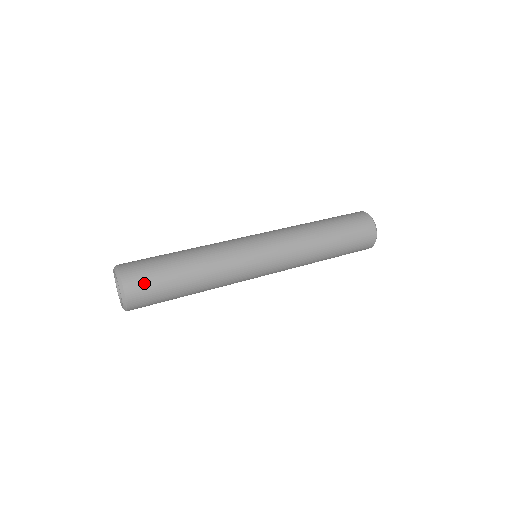
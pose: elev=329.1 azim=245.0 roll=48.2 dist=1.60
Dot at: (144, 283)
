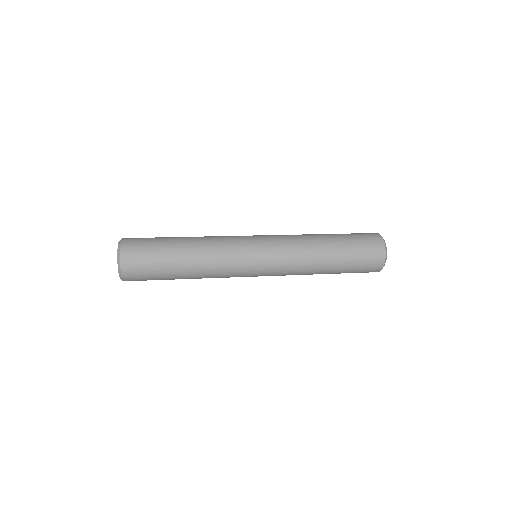
Dot at: (140, 263)
